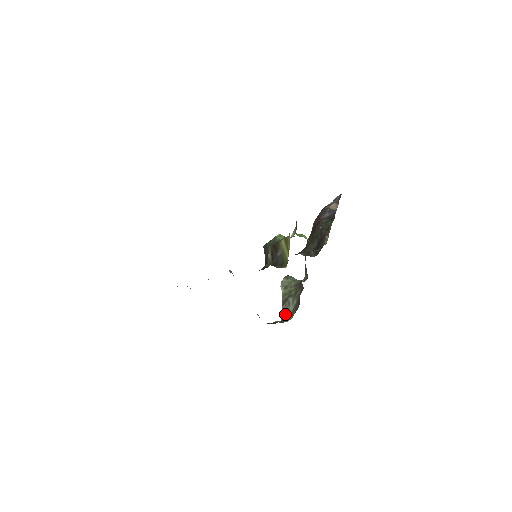
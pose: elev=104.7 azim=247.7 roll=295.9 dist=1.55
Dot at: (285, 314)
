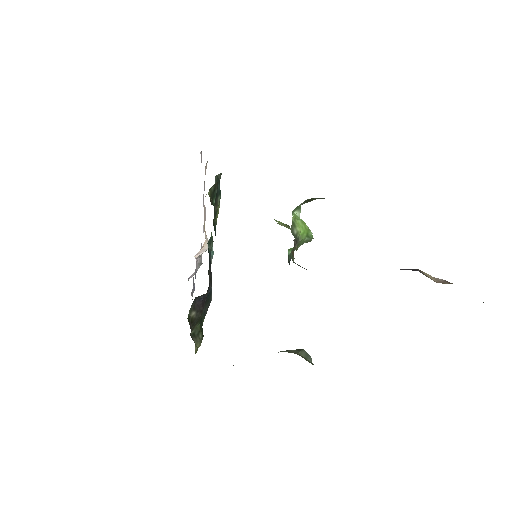
Dot at: occluded
